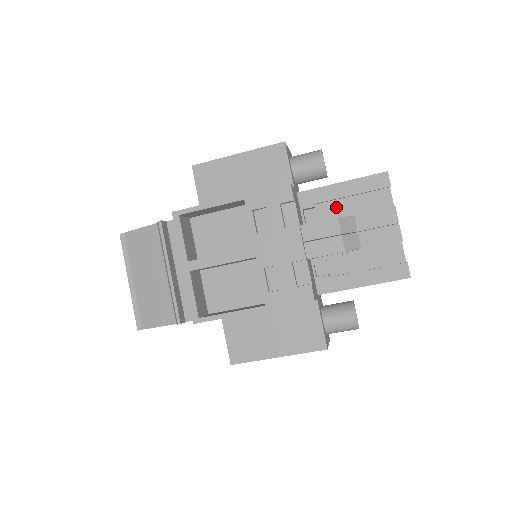
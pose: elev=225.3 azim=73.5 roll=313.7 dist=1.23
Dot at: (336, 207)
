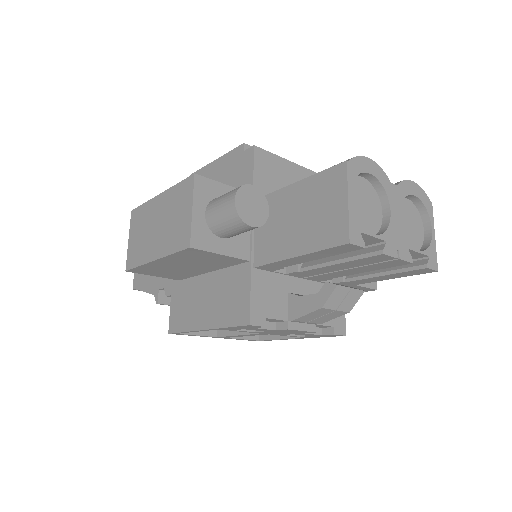
Dot at: occluded
